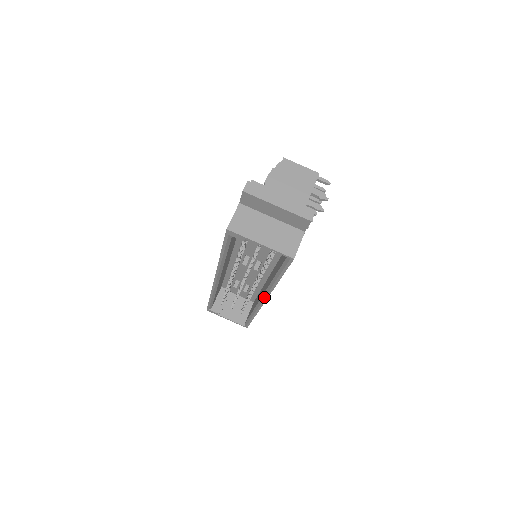
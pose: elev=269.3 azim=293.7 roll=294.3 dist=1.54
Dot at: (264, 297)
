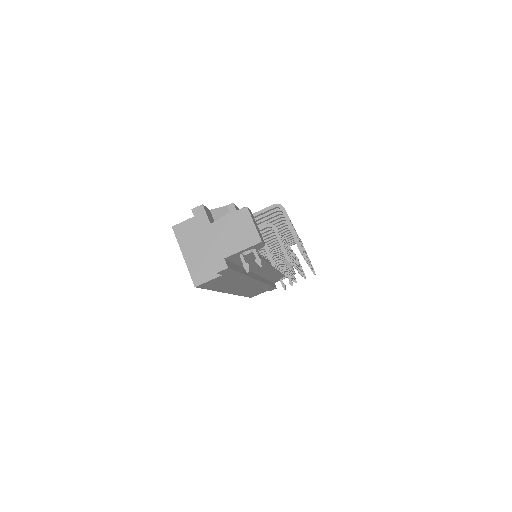
Dot at: occluded
